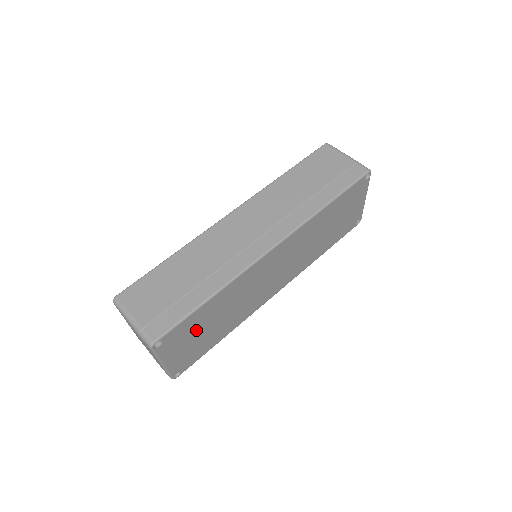
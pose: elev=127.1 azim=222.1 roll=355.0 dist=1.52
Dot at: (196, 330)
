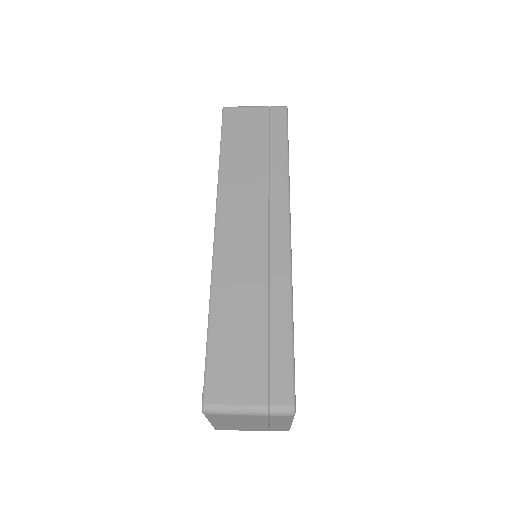
Dot at: occluded
